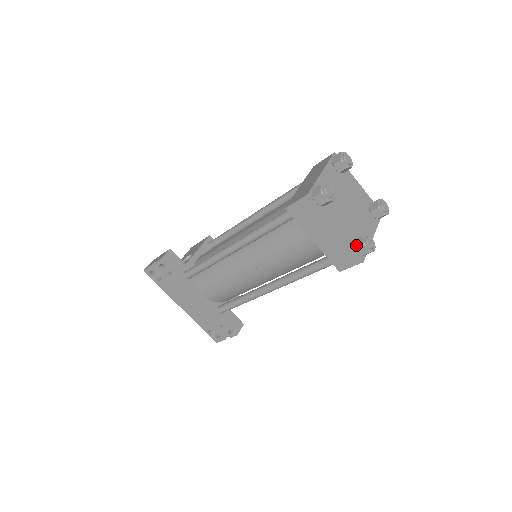
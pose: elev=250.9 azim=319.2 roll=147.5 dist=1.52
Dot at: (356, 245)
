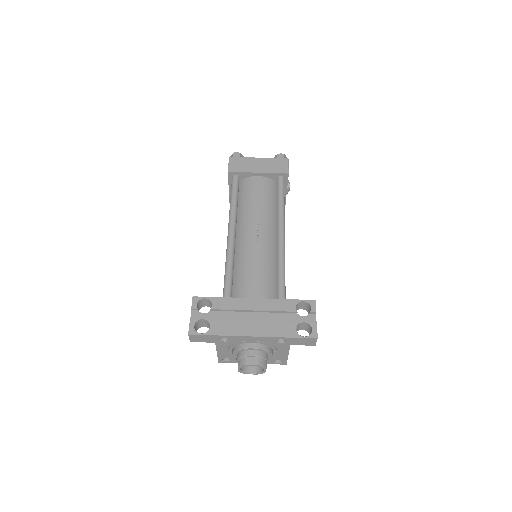
Dot at: (276, 159)
